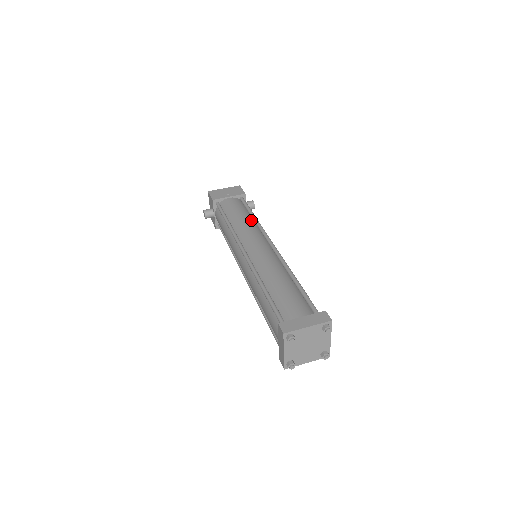
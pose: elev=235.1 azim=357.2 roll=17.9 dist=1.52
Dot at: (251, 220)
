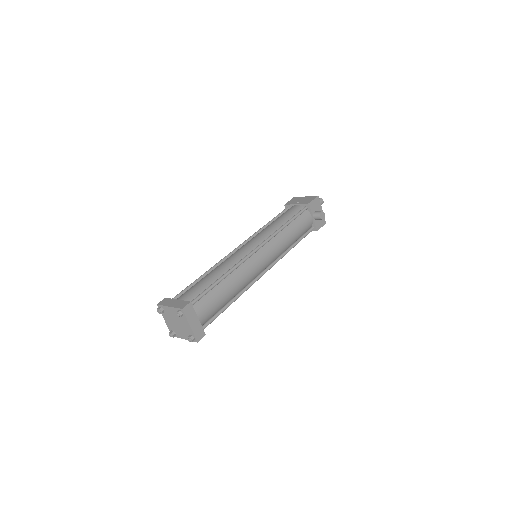
Dot at: (279, 226)
